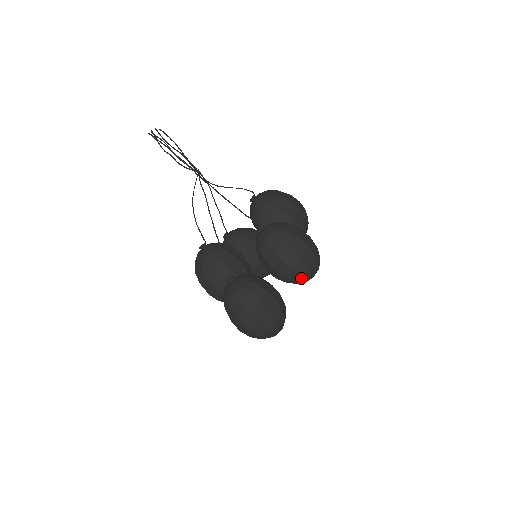
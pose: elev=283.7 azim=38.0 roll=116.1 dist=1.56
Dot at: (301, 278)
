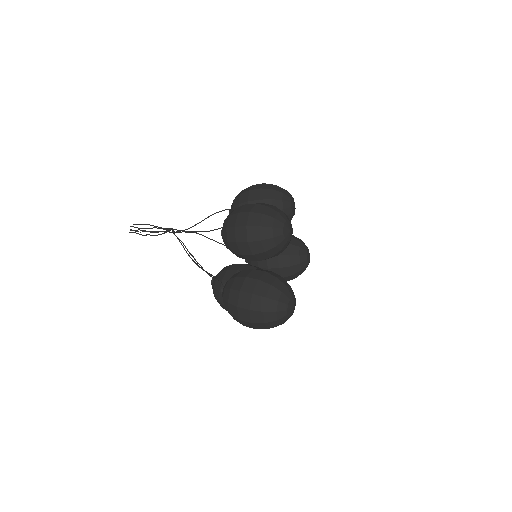
Dot at: (269, 243)
